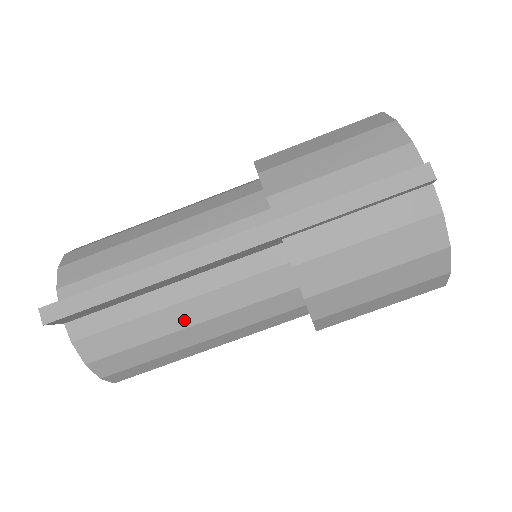
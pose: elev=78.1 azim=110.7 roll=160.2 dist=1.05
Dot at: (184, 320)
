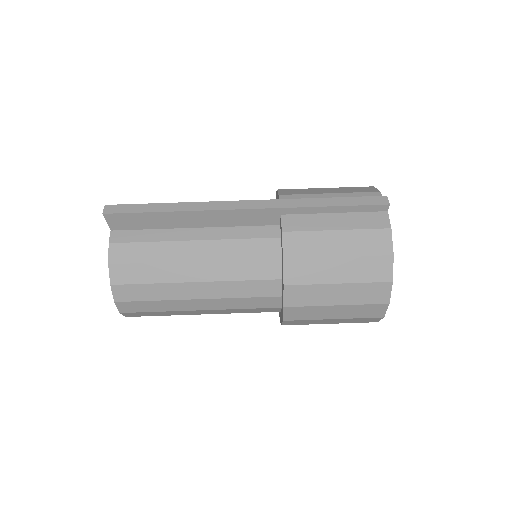
Dot at: (193, 255)
